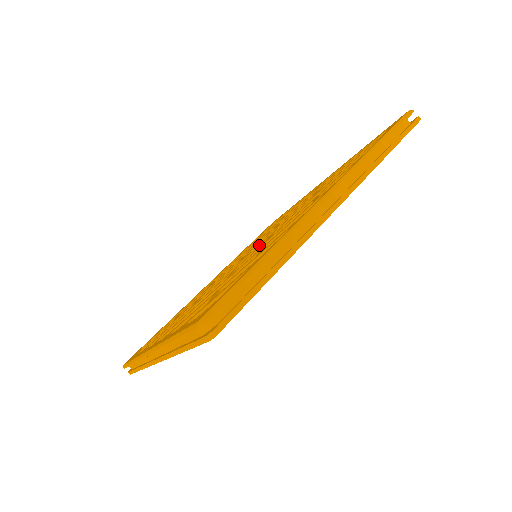
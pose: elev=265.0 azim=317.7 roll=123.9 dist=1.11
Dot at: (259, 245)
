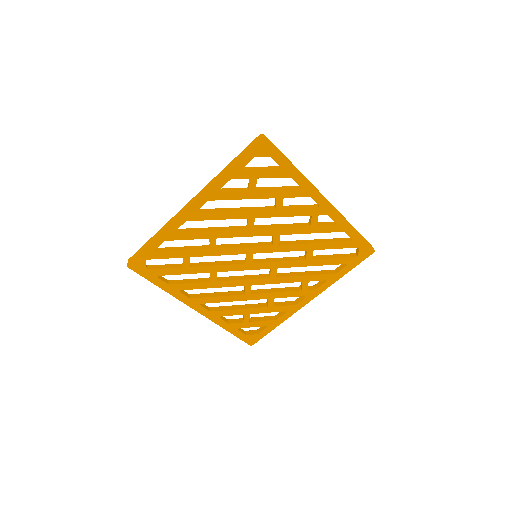
Dot at: (265, 242)
